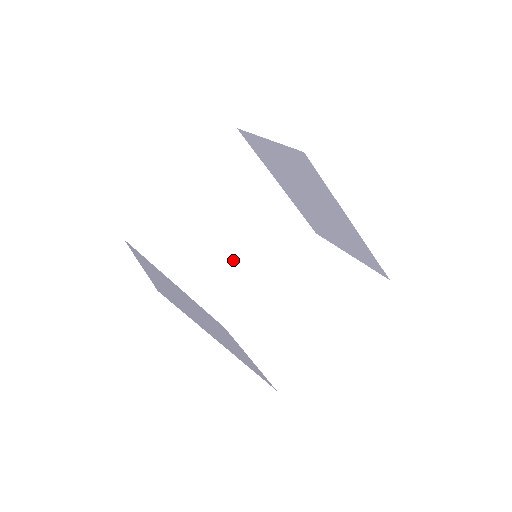
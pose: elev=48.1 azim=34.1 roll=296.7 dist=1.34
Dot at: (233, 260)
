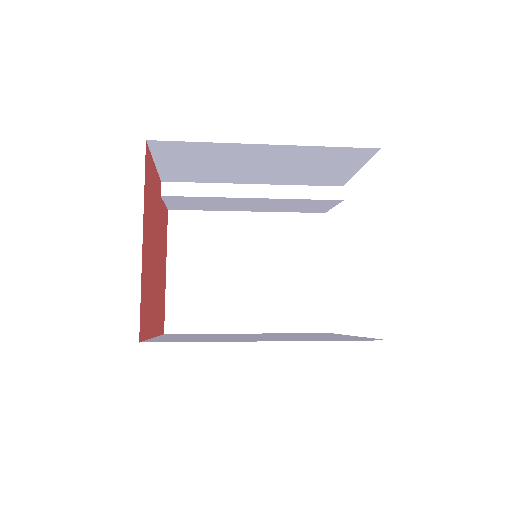
Dot at: (275, 199)
